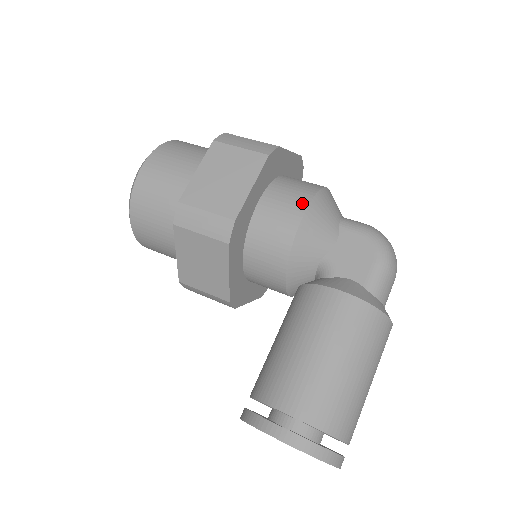
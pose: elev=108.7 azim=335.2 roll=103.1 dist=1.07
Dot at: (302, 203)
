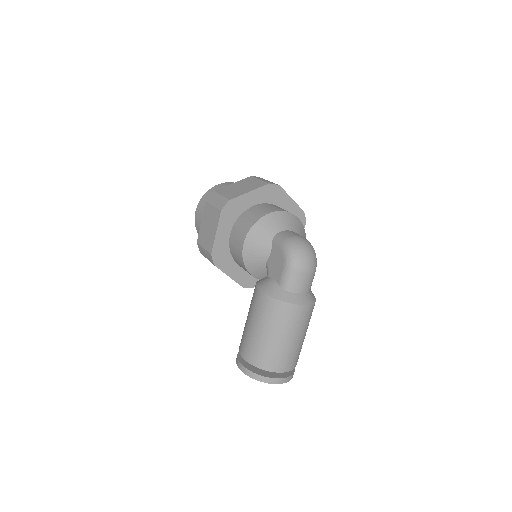
Dot at: (244, 235)
